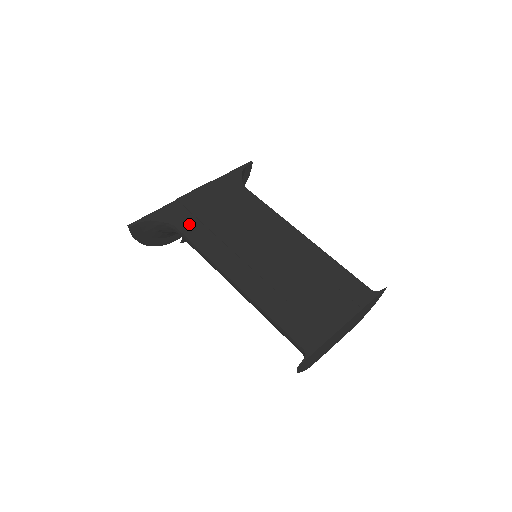
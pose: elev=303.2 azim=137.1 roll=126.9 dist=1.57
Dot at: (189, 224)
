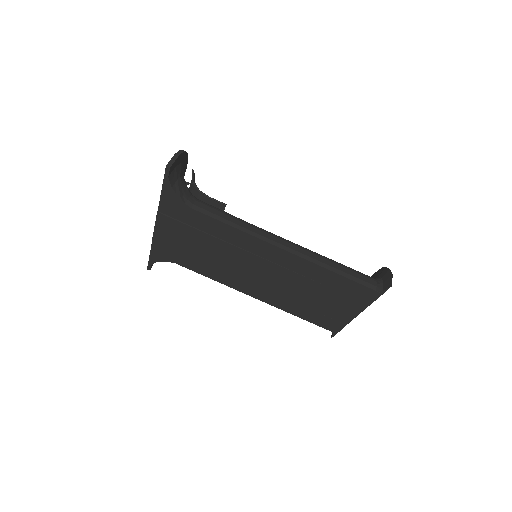
Dot at: (184, 260)
